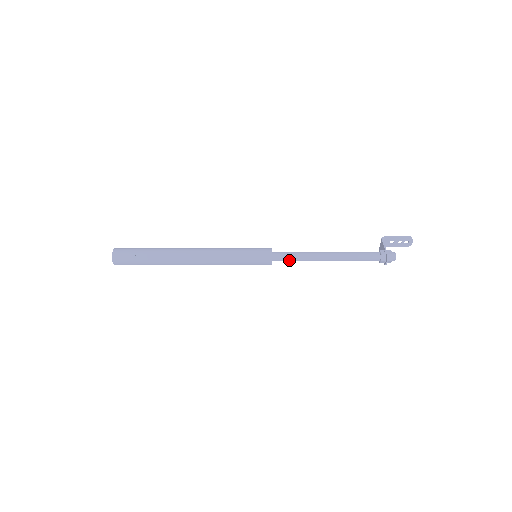
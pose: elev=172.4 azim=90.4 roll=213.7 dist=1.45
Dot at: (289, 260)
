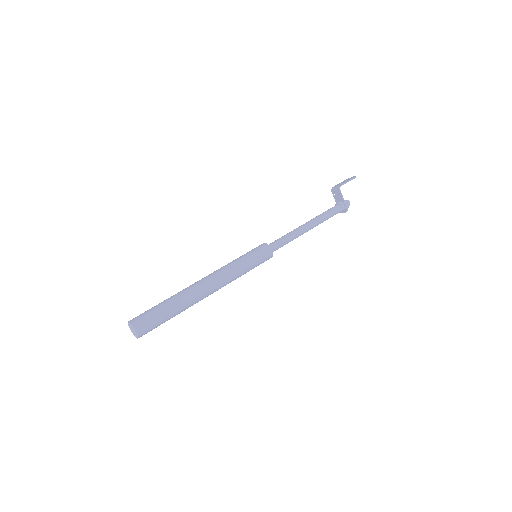
Dot at: occluded
